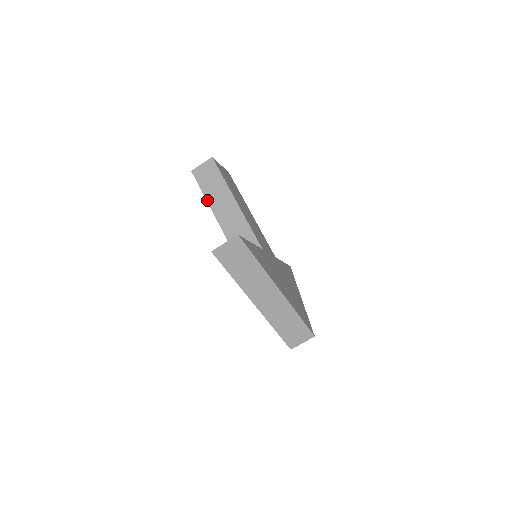
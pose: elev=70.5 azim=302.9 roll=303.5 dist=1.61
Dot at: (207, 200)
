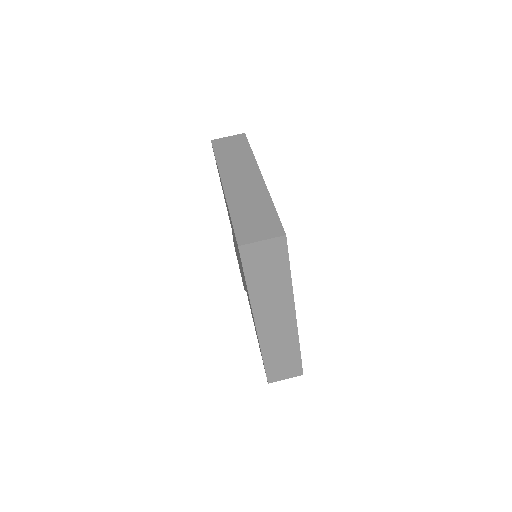
Dot at: occluded
